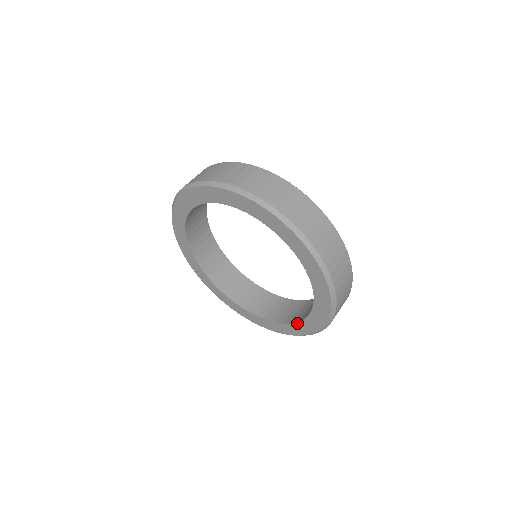
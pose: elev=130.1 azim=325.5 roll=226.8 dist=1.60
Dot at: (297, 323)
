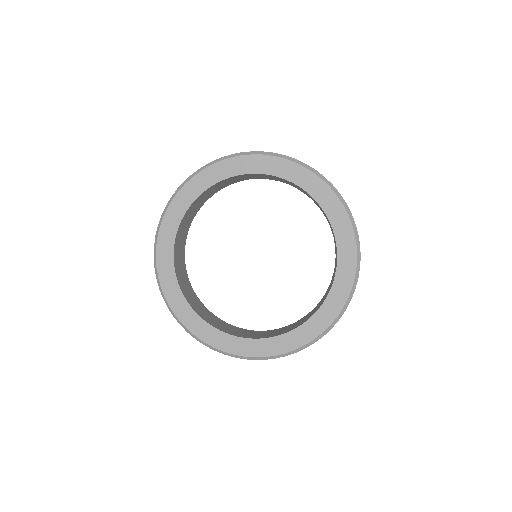
Dot at: (273, 338)
